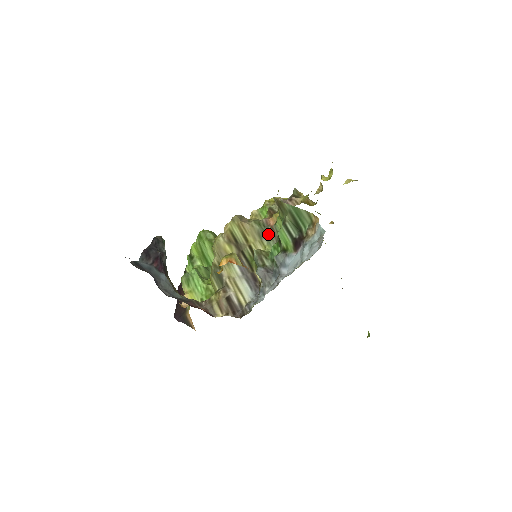
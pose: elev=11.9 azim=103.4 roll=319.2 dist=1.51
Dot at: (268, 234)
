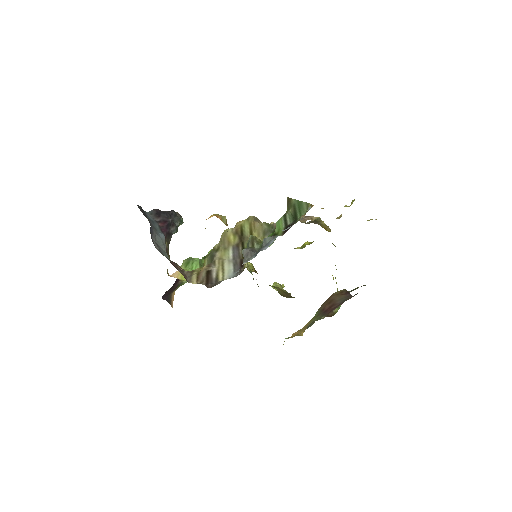
Dot at: occluded
